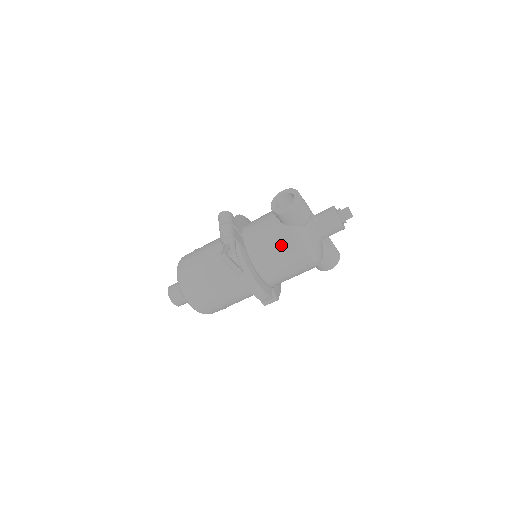
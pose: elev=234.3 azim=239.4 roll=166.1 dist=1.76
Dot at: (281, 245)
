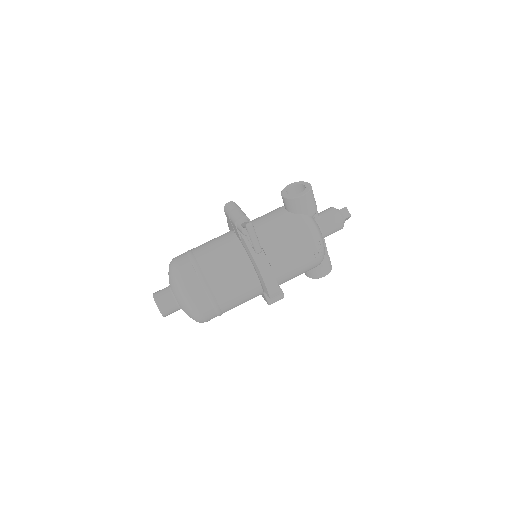
Dot at: (293, 232)
